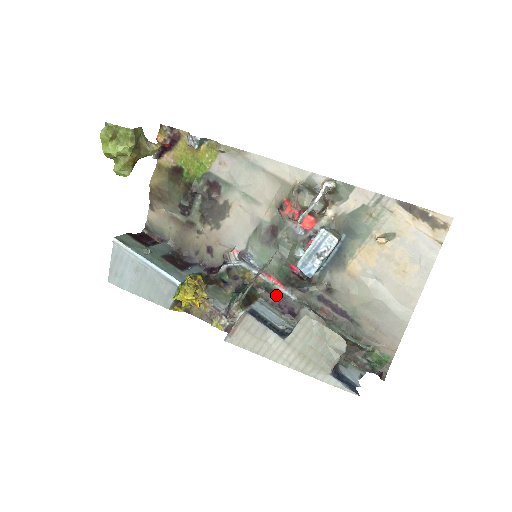
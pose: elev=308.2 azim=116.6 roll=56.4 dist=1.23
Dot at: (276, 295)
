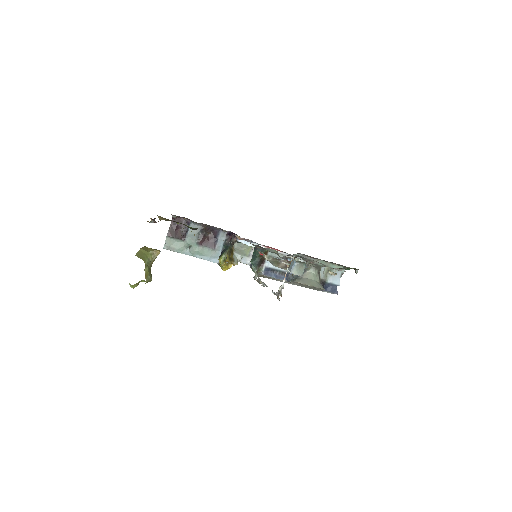
Dot at: occluded
